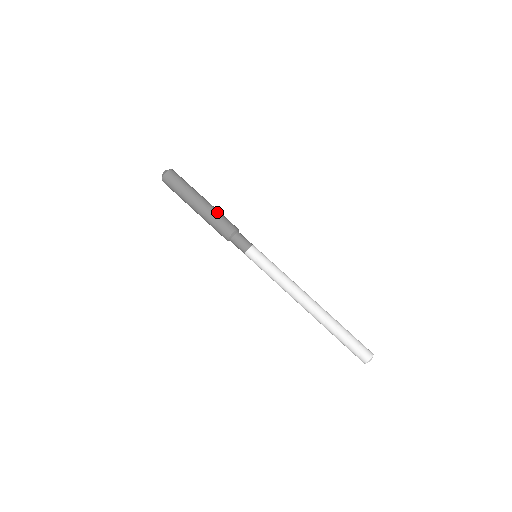
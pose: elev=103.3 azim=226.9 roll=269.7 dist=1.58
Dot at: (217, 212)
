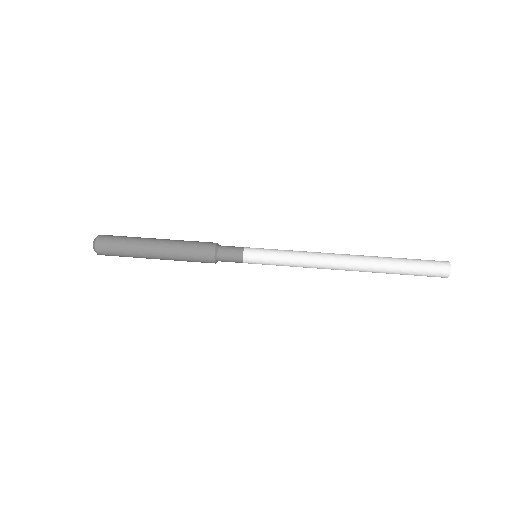
Dot at: (182, 241)
